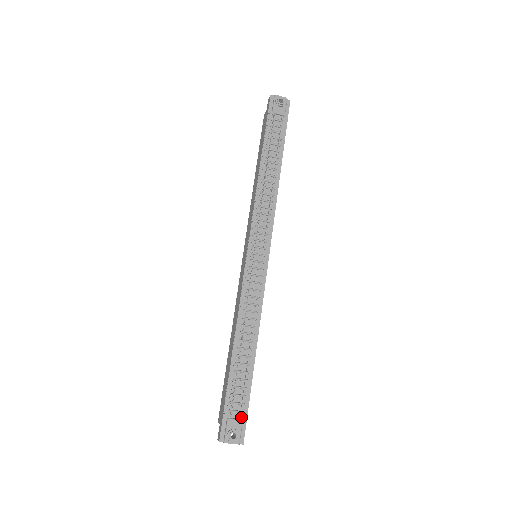
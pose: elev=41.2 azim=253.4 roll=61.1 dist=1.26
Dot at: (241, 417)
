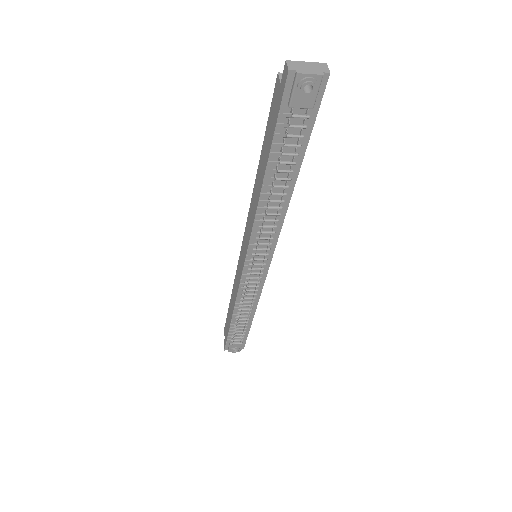
Dot at: (241, 341)
